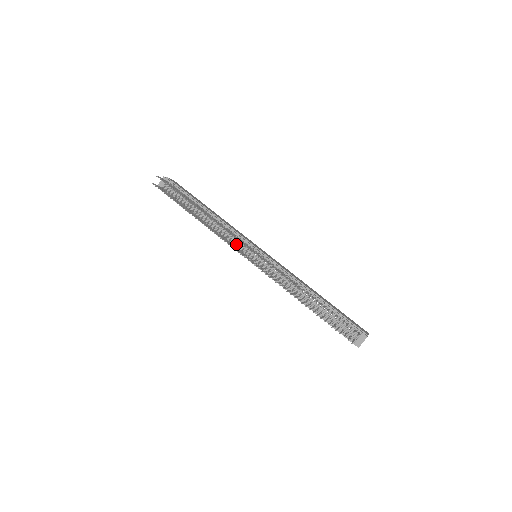
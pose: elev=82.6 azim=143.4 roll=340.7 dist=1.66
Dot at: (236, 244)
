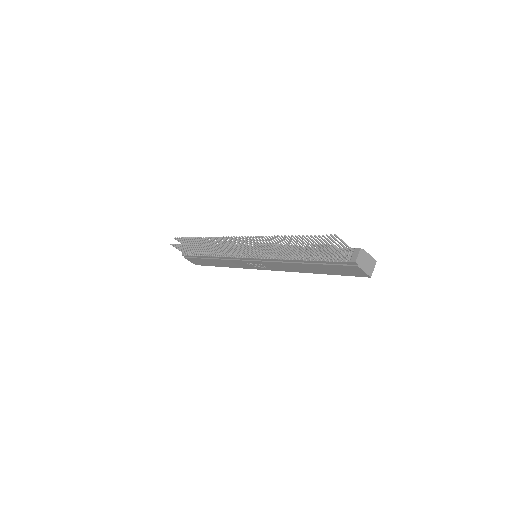
Dot at: occluded
